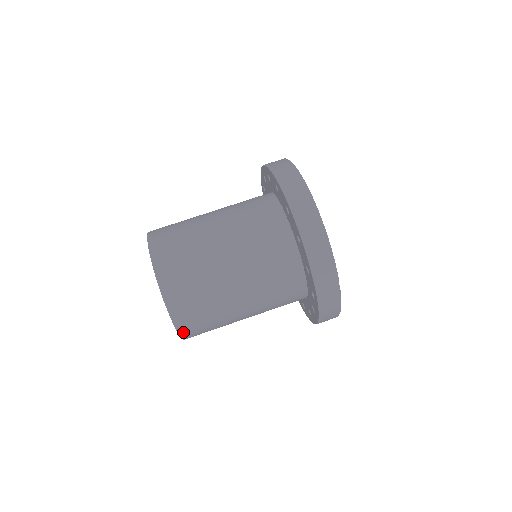
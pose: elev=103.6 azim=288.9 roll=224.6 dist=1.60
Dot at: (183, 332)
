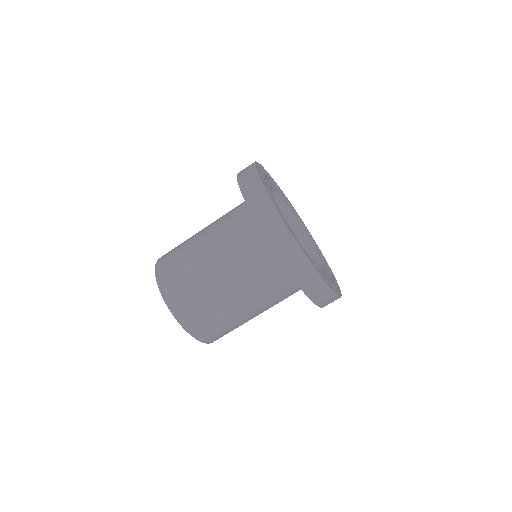
Dot at: occluded
